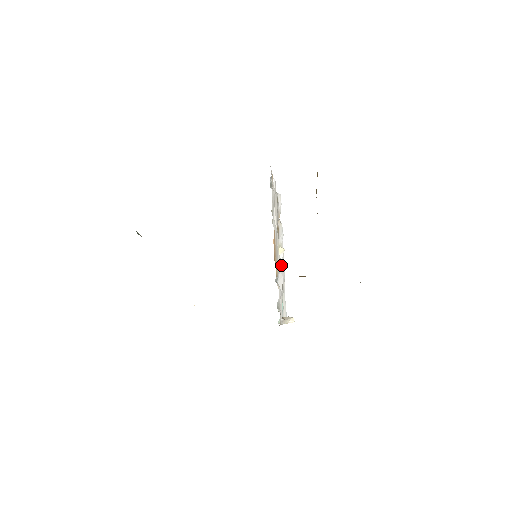
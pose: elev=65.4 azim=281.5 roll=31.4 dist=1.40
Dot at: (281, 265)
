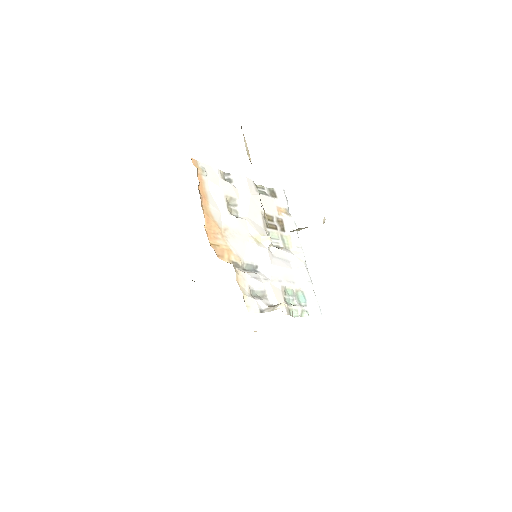
Dot at: (267, 253)
